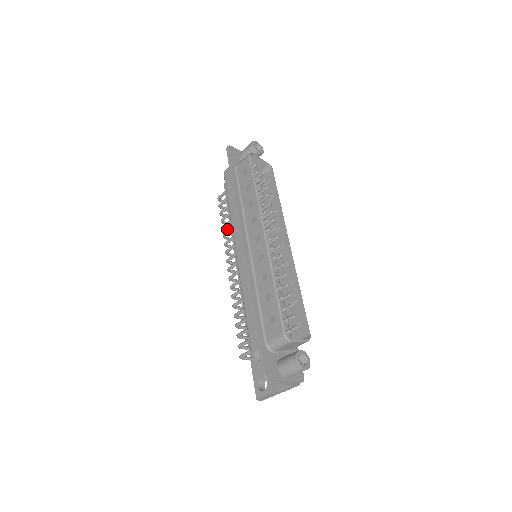
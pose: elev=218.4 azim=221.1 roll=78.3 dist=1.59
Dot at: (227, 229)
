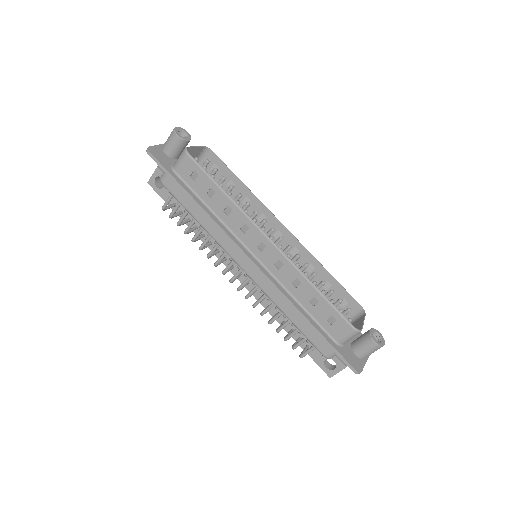
Dot at: occluded
